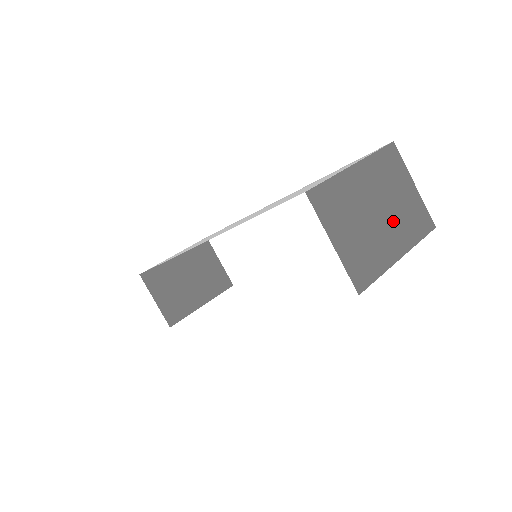
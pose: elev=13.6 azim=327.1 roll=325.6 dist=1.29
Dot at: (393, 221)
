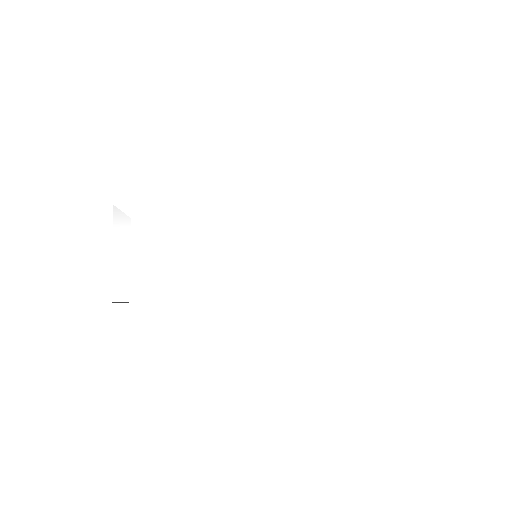
Dot at: occluded
